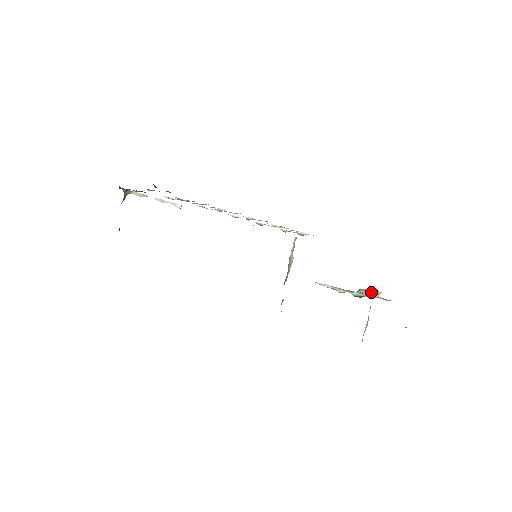
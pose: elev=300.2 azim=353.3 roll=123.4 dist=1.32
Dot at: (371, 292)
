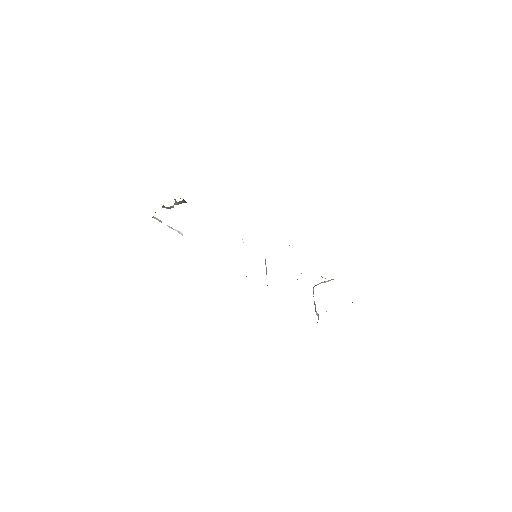
Dot at: (326, 281)
